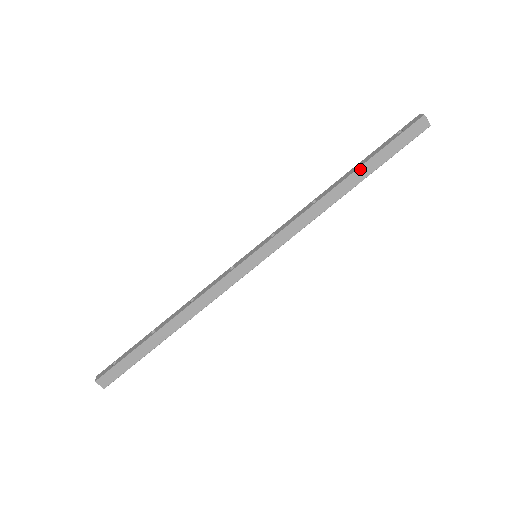
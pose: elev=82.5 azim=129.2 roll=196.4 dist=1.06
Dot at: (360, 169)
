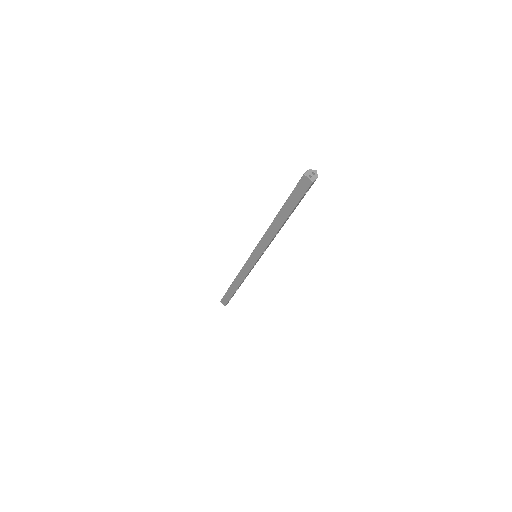
Dot at: (281, 212)
